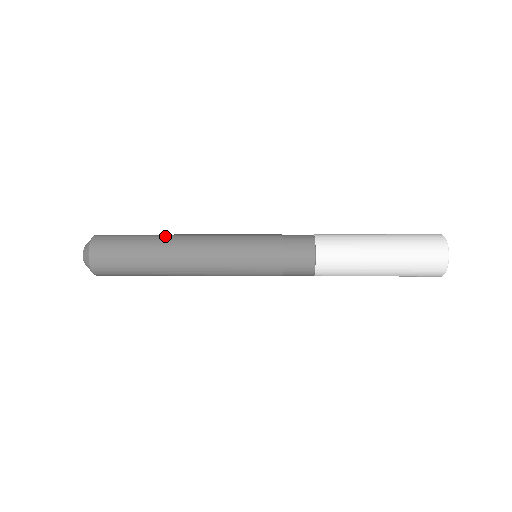
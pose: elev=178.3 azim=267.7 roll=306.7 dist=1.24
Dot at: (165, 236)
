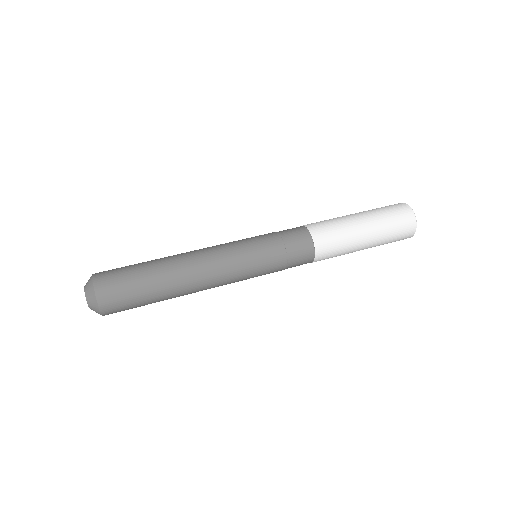
Dot at: (173, 277)
